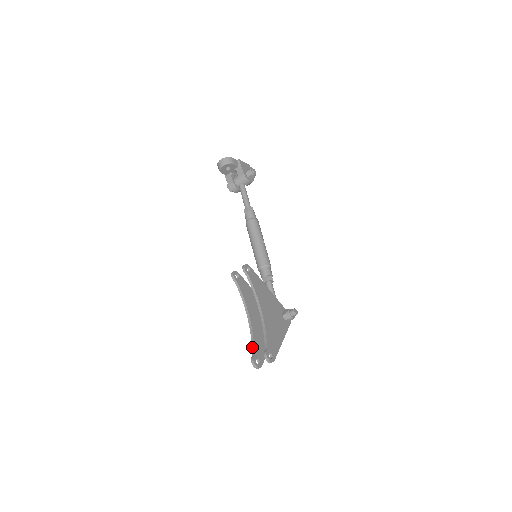
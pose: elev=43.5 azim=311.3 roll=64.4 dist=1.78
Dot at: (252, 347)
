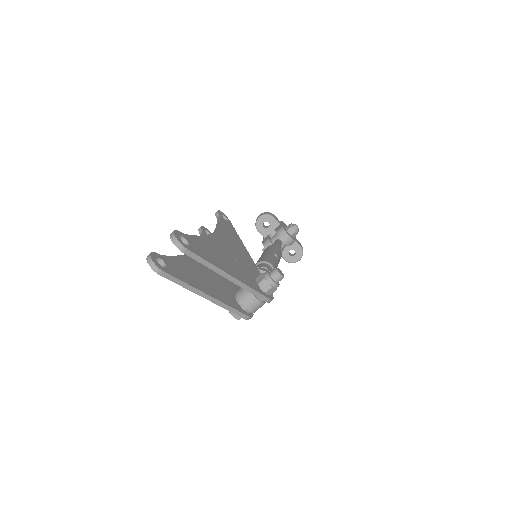
Dot at: occluded
